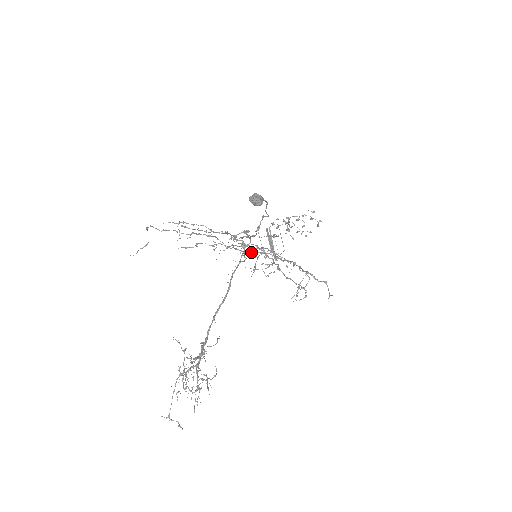
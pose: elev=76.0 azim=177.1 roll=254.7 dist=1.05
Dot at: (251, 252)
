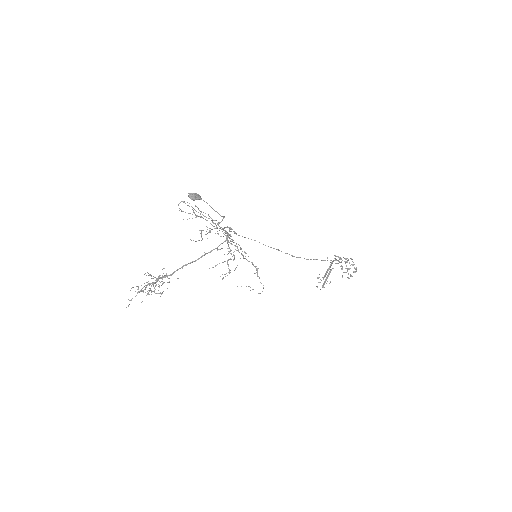
Dot at: (229, 242)
